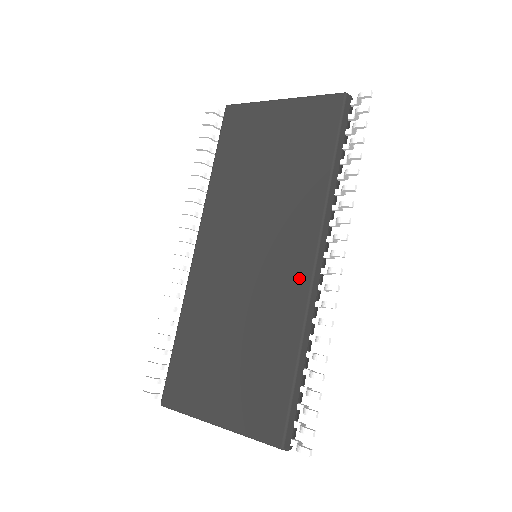
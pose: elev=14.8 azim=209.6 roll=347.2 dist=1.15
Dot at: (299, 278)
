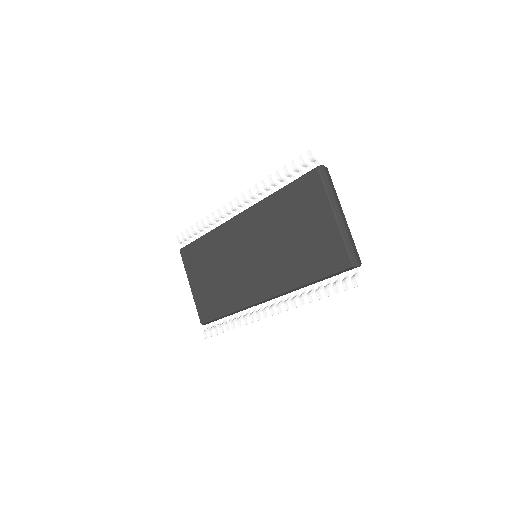
Dot at: (254, 295)
